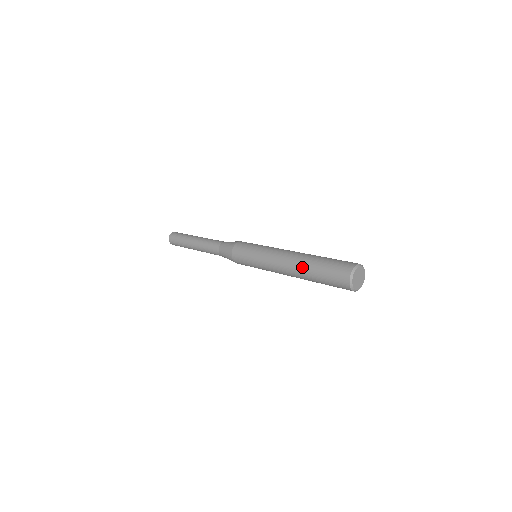
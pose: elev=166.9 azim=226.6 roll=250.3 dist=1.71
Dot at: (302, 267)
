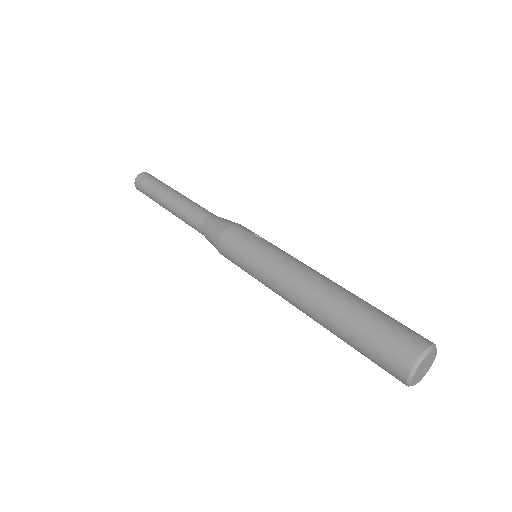
Dot at: occluded
